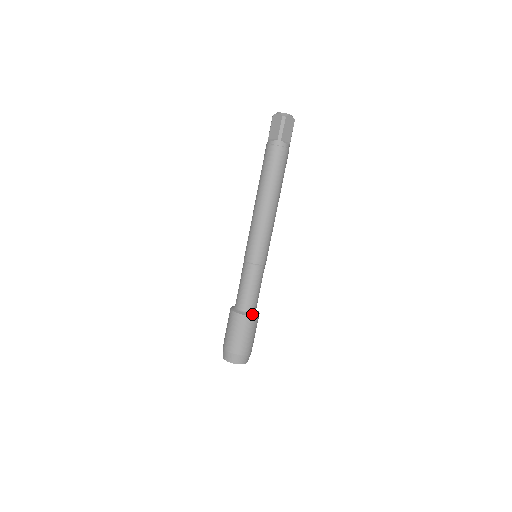
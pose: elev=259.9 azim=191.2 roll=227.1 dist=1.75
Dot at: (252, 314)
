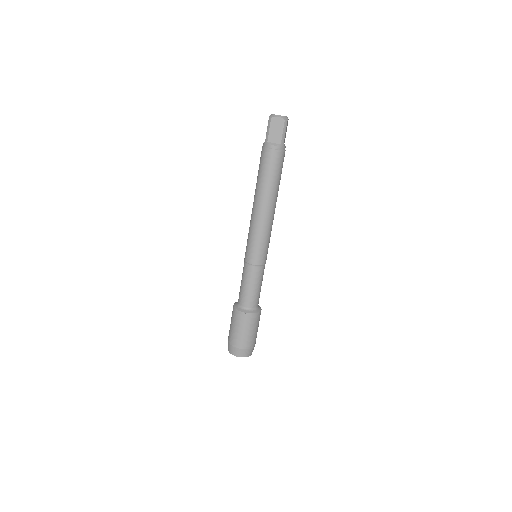
Dot at: (244, 310)
